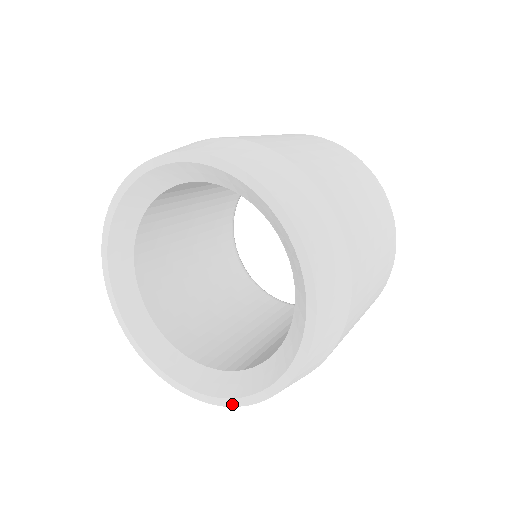
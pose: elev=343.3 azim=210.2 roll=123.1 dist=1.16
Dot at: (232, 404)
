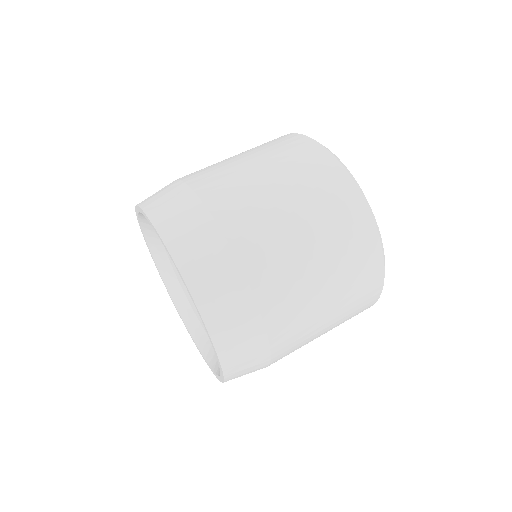
Dot at: (199, 350)
